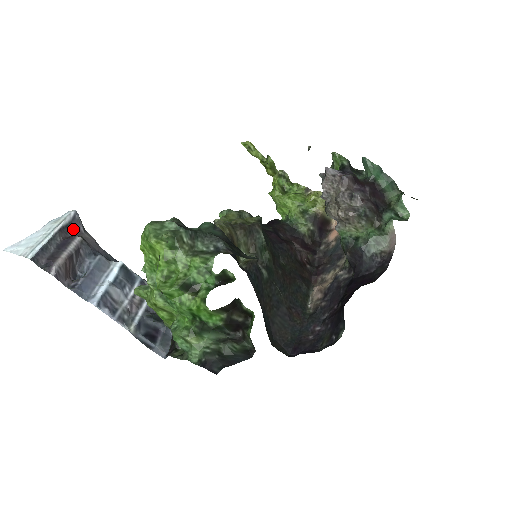
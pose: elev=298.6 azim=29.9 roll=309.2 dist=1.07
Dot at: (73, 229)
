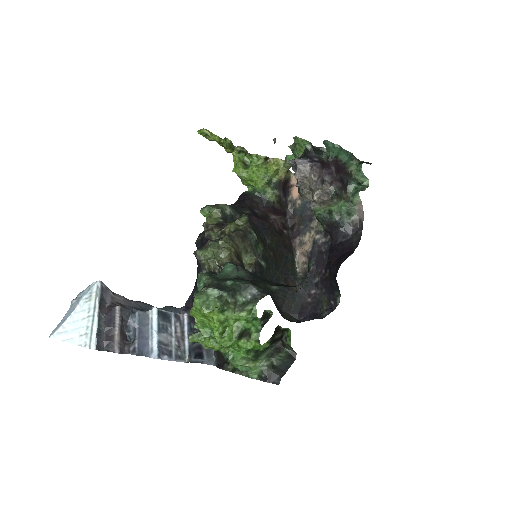
Dot at: (106, 298)
